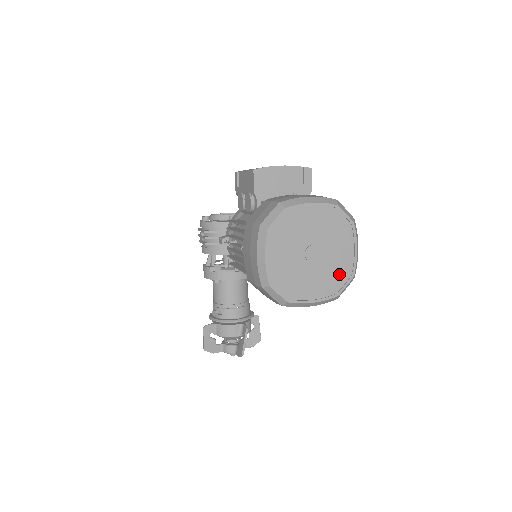
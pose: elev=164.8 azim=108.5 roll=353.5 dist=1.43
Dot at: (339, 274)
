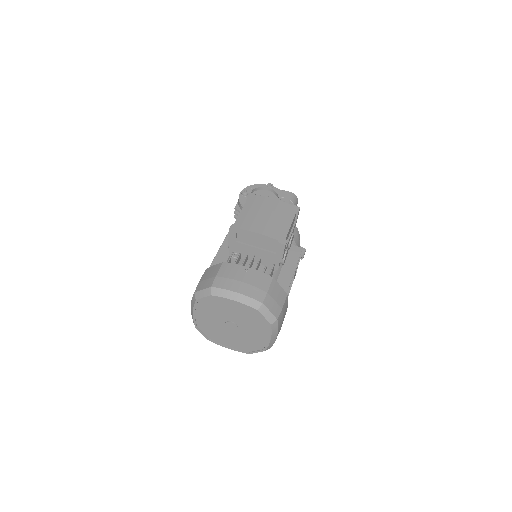
Dot at: (253, 344)
